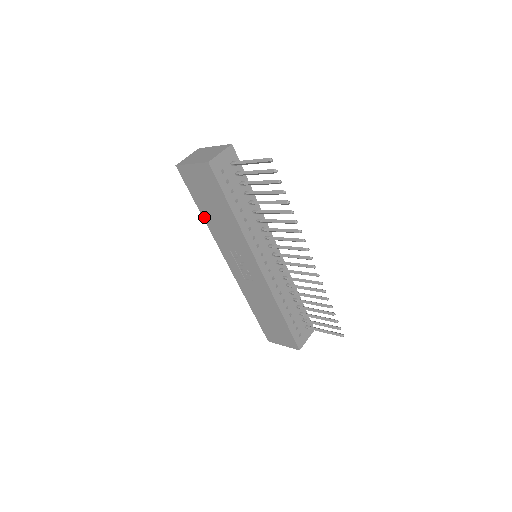
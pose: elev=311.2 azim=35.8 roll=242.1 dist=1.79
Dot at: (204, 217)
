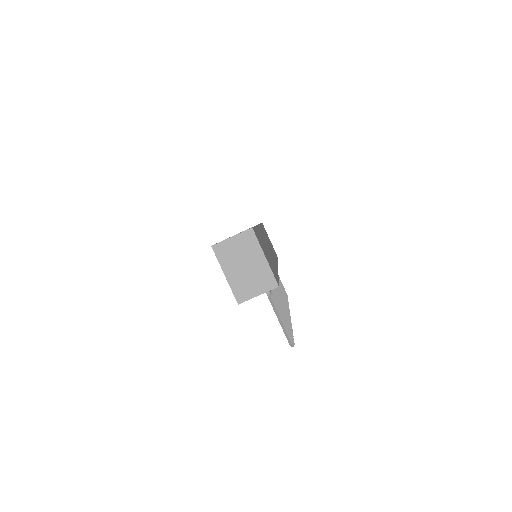
Dot at: occluded
